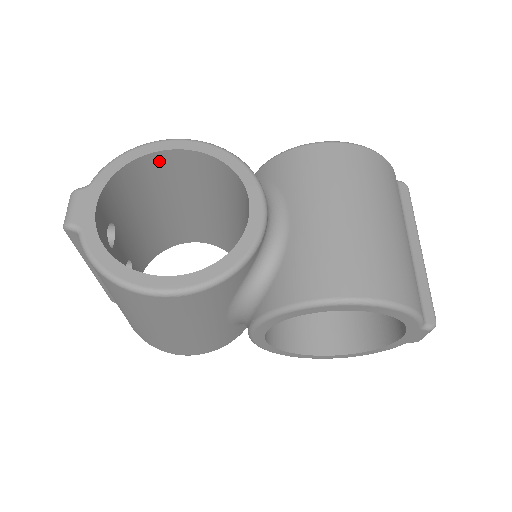
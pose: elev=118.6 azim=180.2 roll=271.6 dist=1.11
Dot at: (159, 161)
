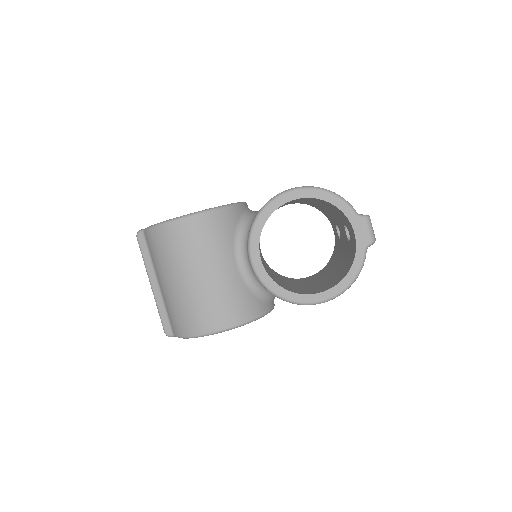
Dot at: occluded
